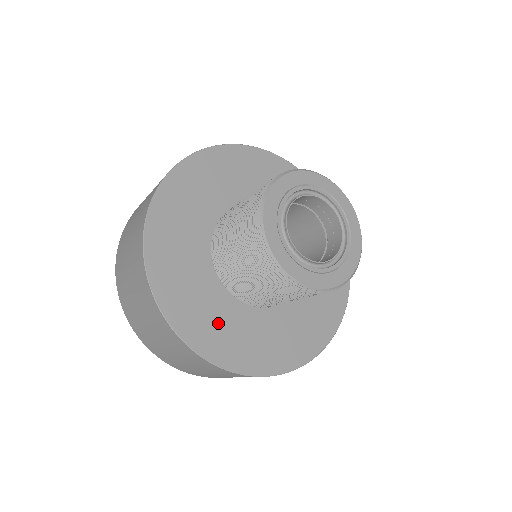
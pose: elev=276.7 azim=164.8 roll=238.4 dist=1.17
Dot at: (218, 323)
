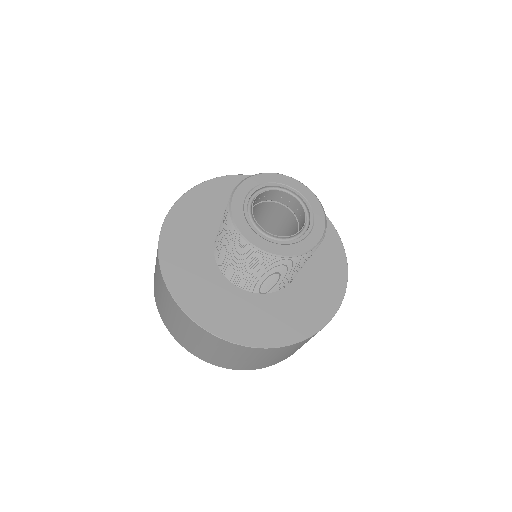
Dot at: (211, 298)
